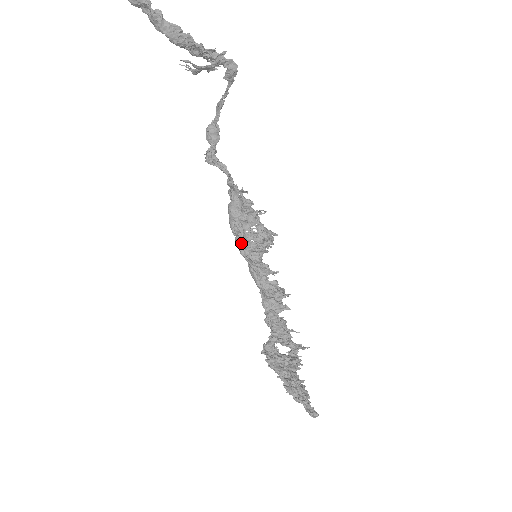
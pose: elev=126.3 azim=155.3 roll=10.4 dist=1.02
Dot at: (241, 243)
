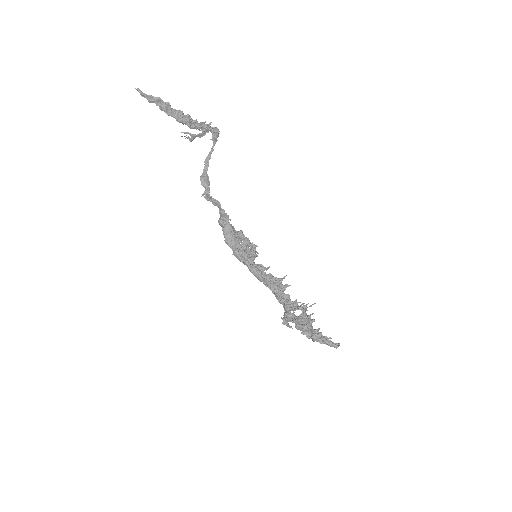
Dot at: (241, 253)
